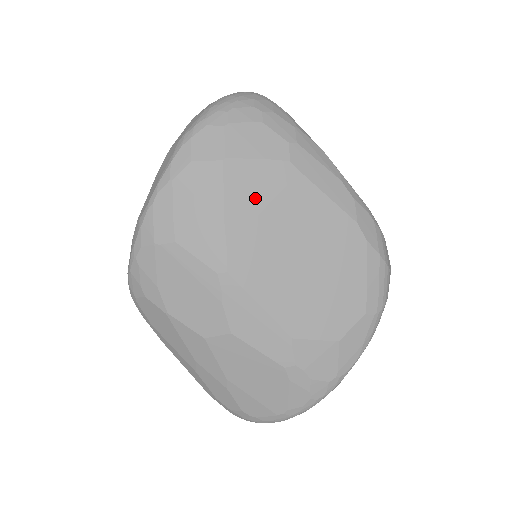
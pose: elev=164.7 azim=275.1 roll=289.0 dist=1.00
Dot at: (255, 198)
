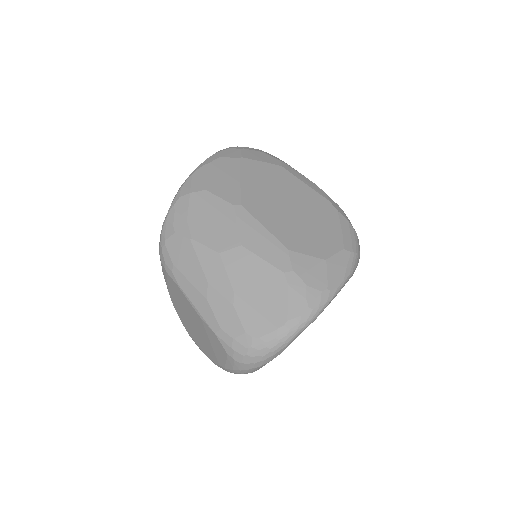
Dot at: (260, 176)
